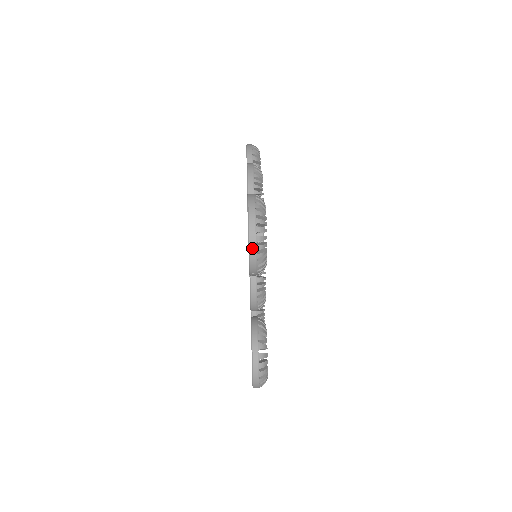
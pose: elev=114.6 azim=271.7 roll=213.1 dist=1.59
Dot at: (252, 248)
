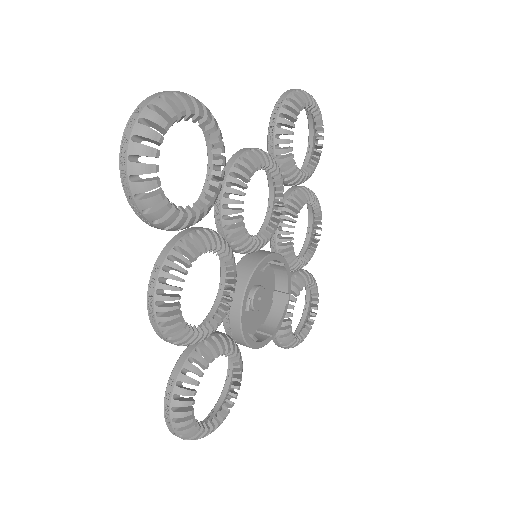
Dot at: occluded
